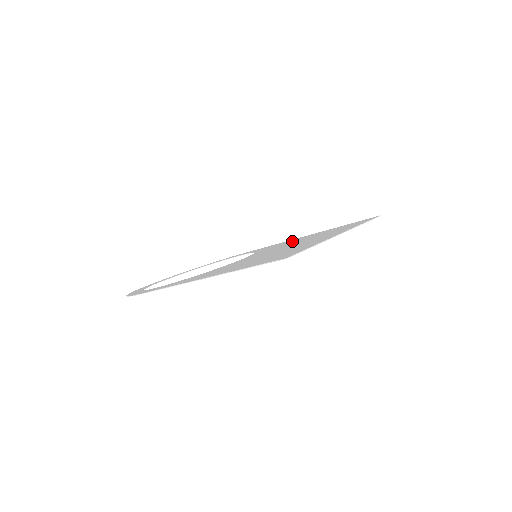
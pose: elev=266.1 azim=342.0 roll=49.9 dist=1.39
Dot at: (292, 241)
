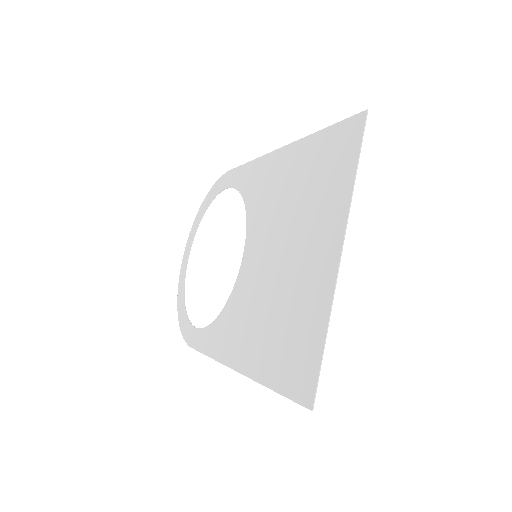
Dot at: (274, 182)
